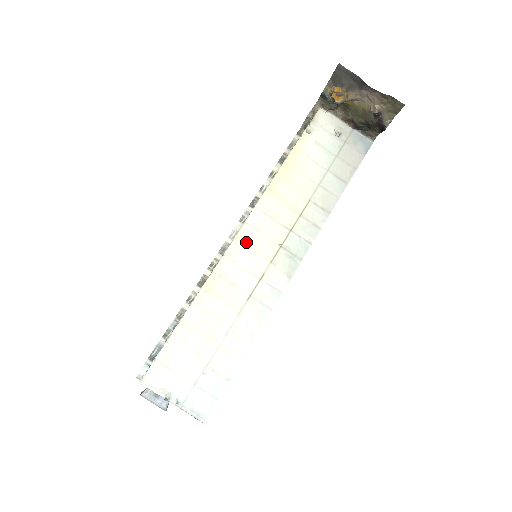
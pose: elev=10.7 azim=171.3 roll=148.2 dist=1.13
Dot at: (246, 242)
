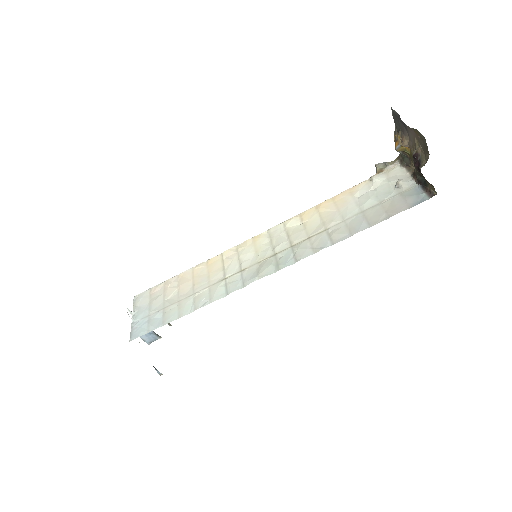
Dot at: (257, 242)
